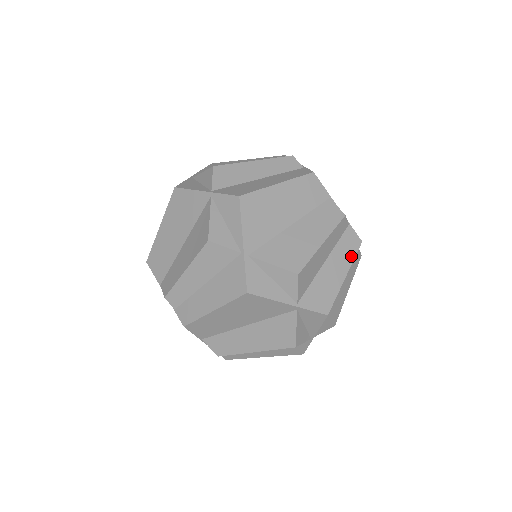
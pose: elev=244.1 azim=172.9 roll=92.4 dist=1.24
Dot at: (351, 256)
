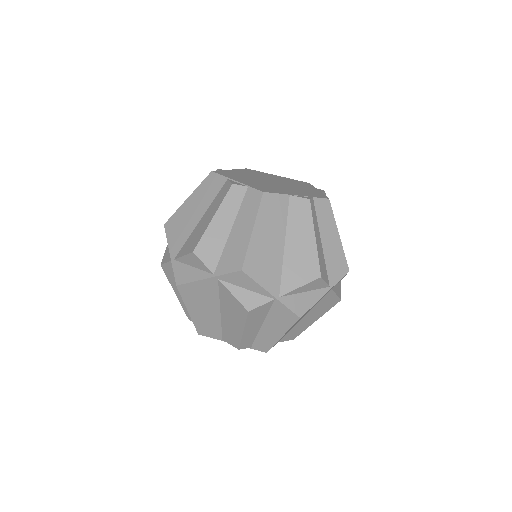
Dot at: (255, 210)
